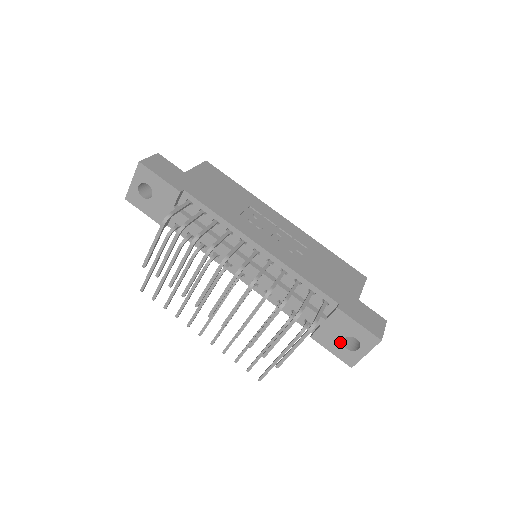
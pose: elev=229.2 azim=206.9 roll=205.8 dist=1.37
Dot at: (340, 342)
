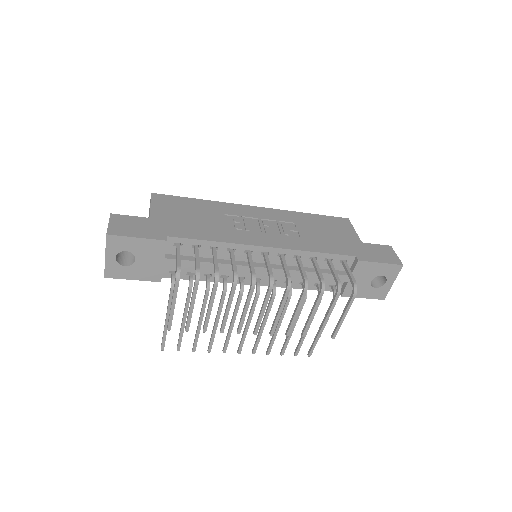
Dot at: (369, 286)
